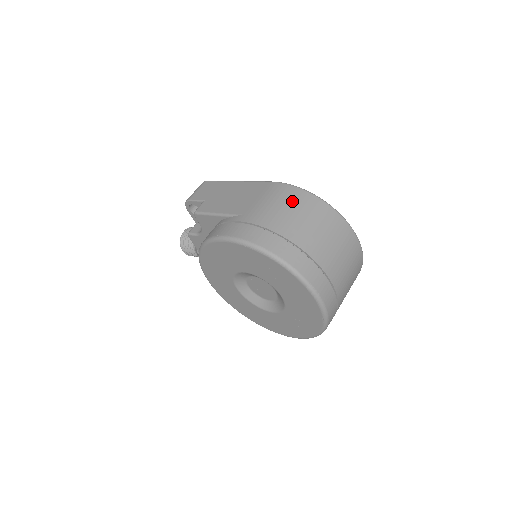
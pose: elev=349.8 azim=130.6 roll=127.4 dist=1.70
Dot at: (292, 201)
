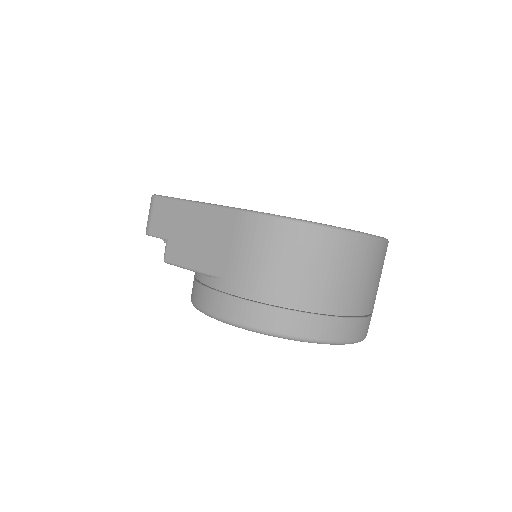
Dot at: (278, 246)
